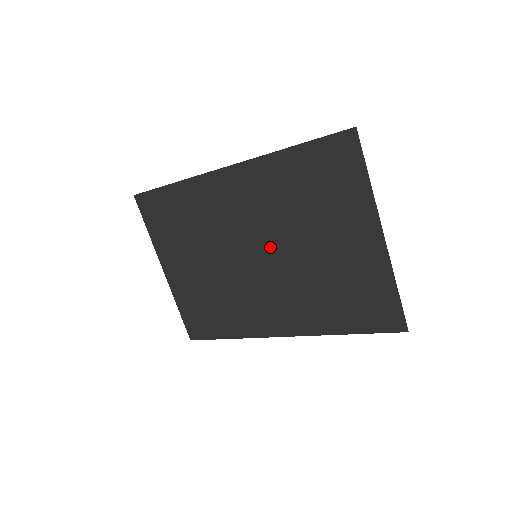
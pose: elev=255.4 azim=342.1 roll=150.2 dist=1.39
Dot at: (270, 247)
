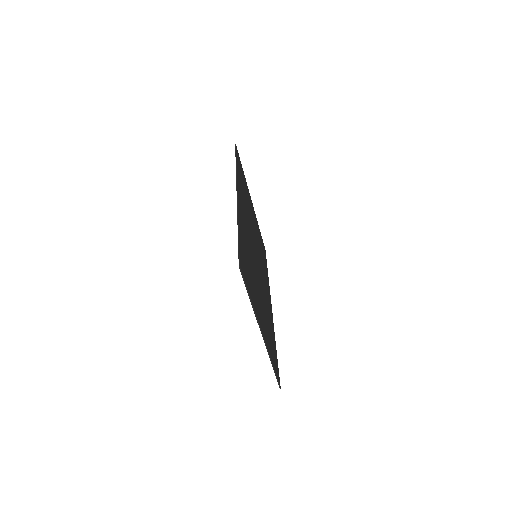
Dot at: occluded
